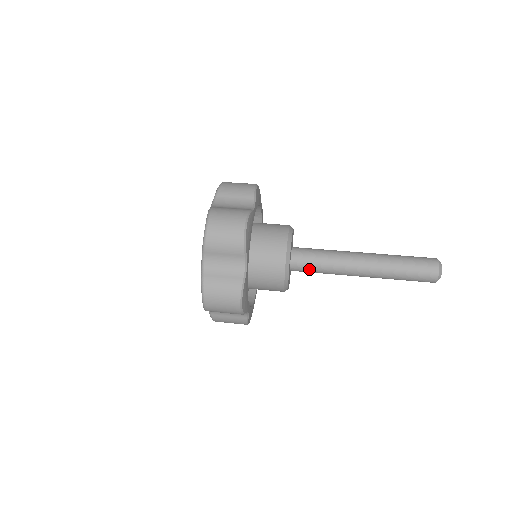
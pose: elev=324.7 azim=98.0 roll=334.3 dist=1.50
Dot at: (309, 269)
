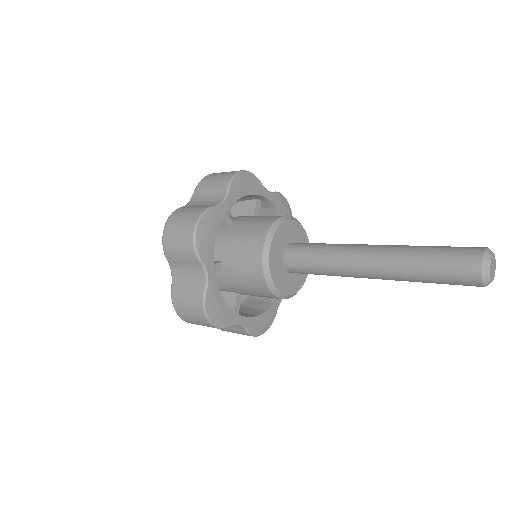
Dot at: (304, 256)
